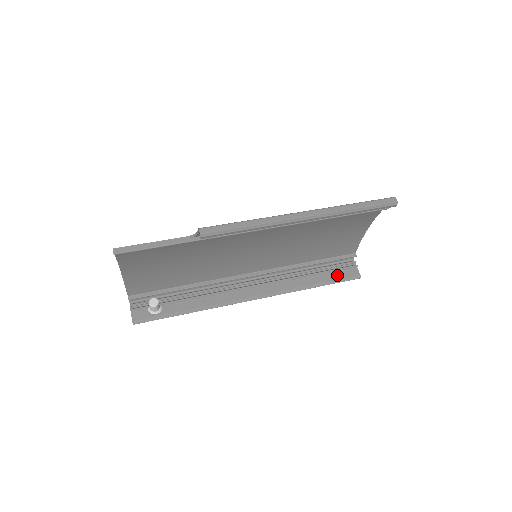
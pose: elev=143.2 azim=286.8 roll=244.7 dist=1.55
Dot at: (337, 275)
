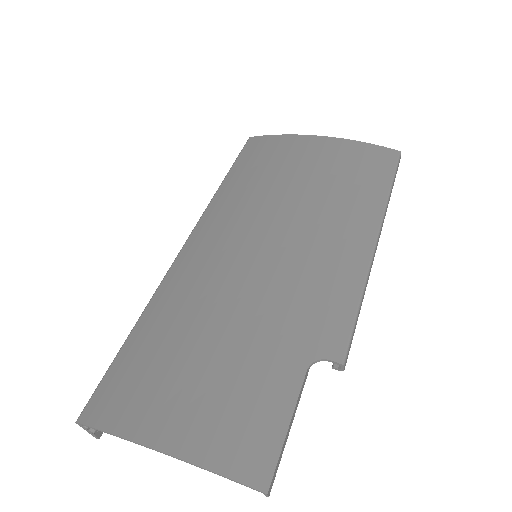
Dot at: occluded
